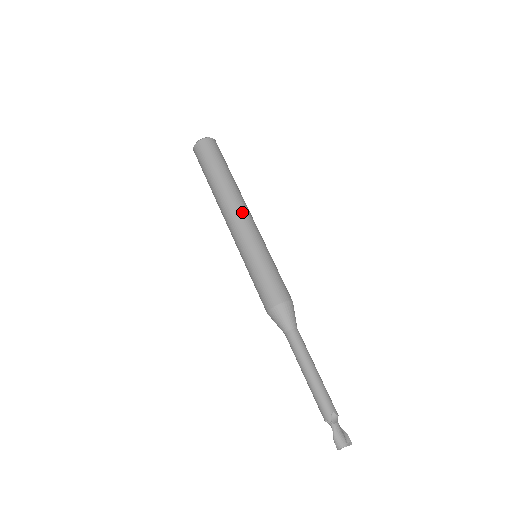
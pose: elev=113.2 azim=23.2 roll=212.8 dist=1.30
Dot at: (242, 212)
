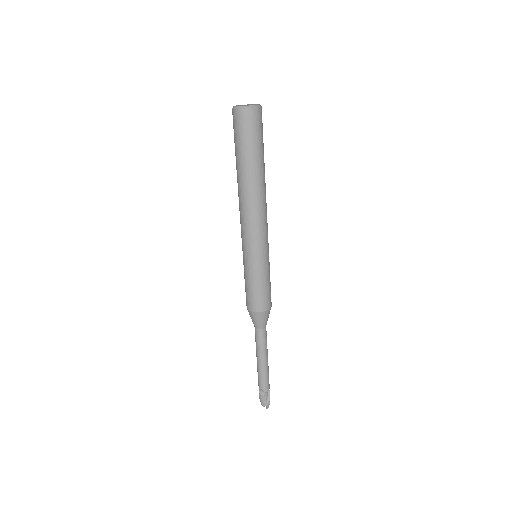
Dot at: (247, 218)
